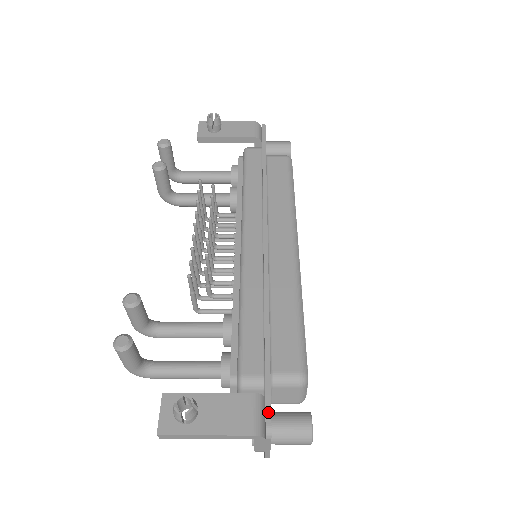
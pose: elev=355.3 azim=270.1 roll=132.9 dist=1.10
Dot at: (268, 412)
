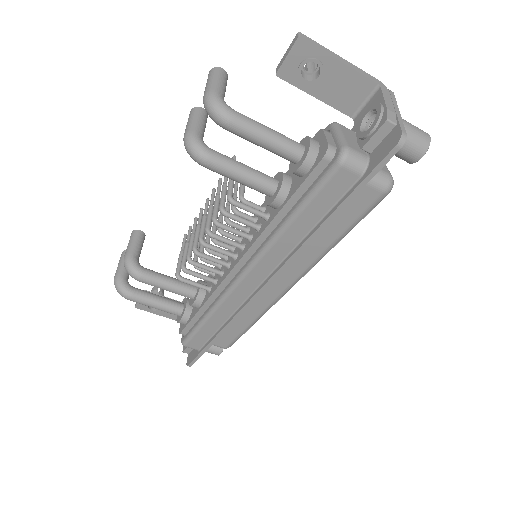
Dot at: occluded
